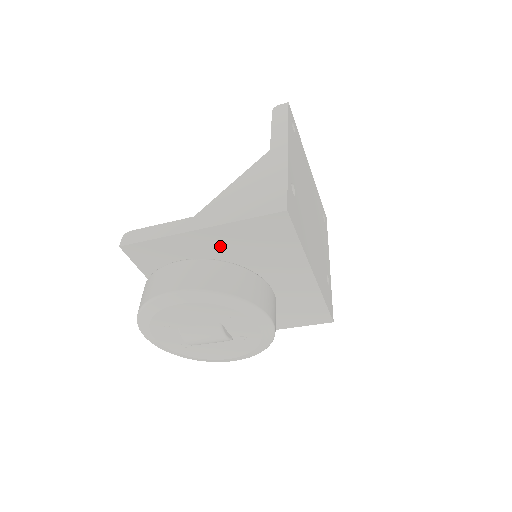
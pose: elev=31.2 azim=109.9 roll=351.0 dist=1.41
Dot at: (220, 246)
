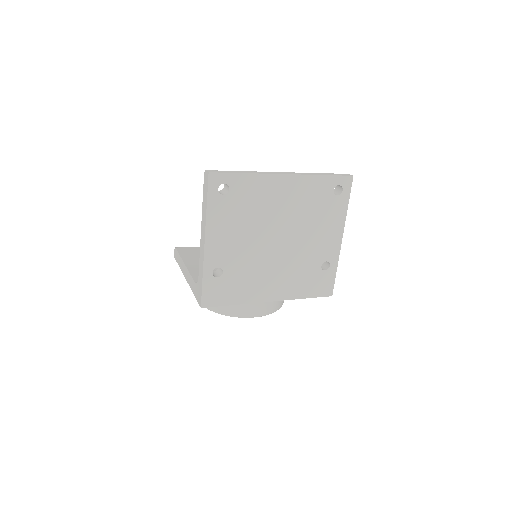
Dot at: occluded
